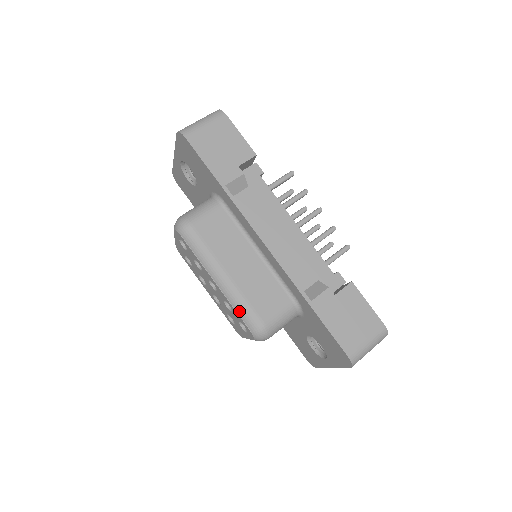
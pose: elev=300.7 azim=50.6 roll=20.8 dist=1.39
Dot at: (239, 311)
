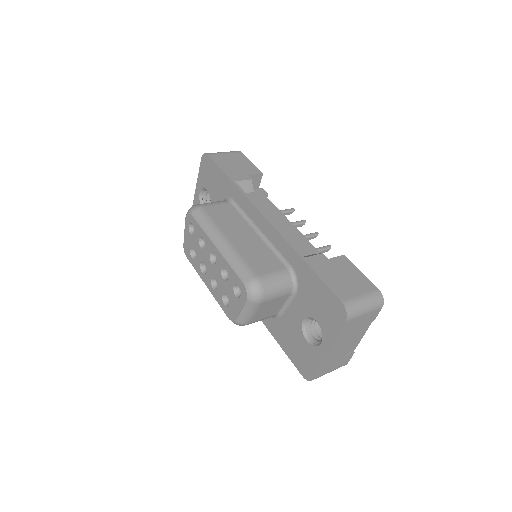
Dot at: (235, 268)
